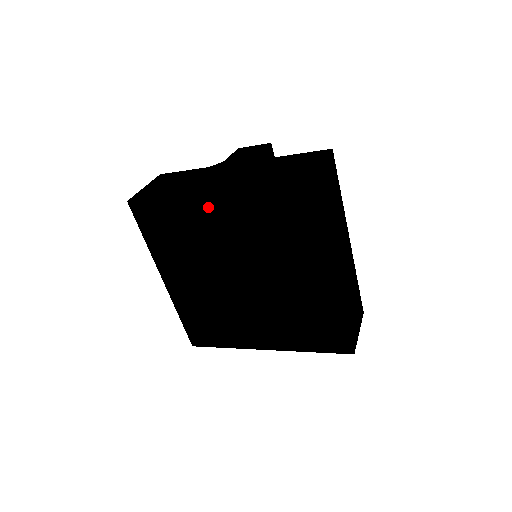
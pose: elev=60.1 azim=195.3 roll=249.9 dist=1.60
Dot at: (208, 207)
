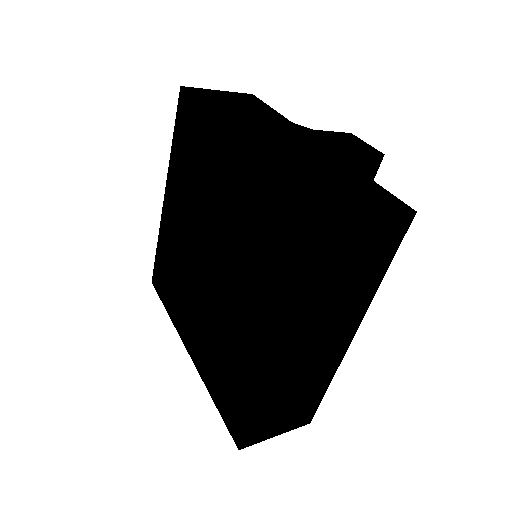
Dot at: (225, 153)
